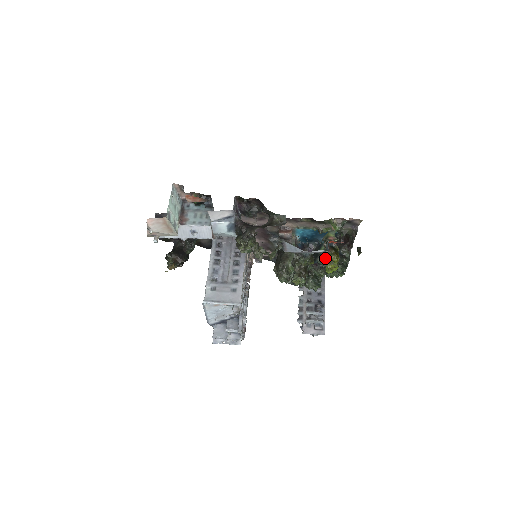
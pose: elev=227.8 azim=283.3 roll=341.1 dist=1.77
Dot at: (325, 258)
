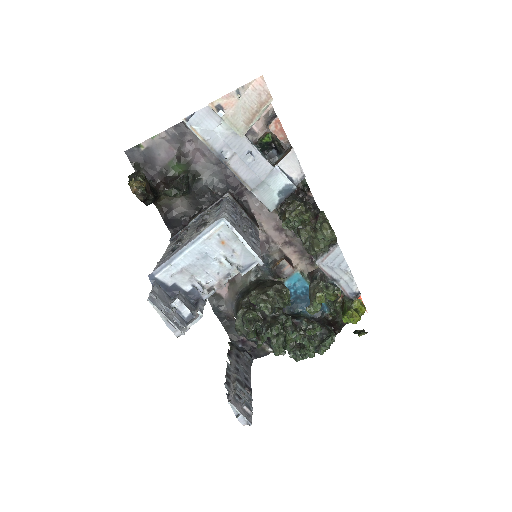
Dot at: (353, 300)
